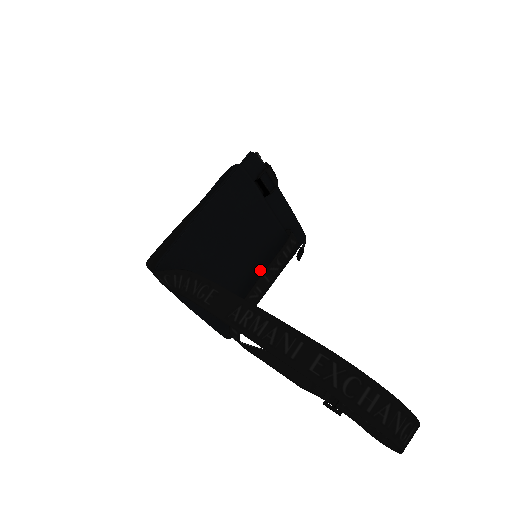
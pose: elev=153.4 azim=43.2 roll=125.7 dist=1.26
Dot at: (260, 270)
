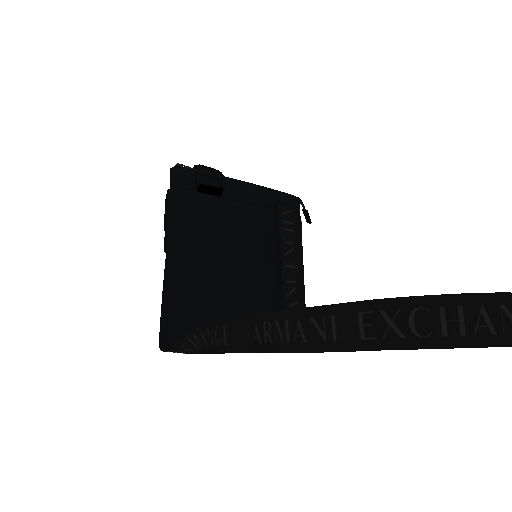
Dot at: (278, 263)
